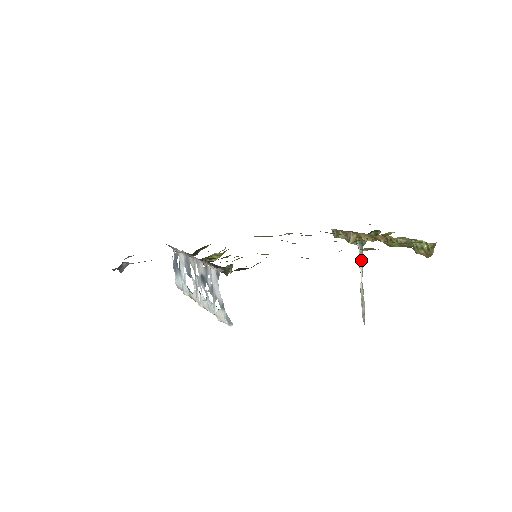
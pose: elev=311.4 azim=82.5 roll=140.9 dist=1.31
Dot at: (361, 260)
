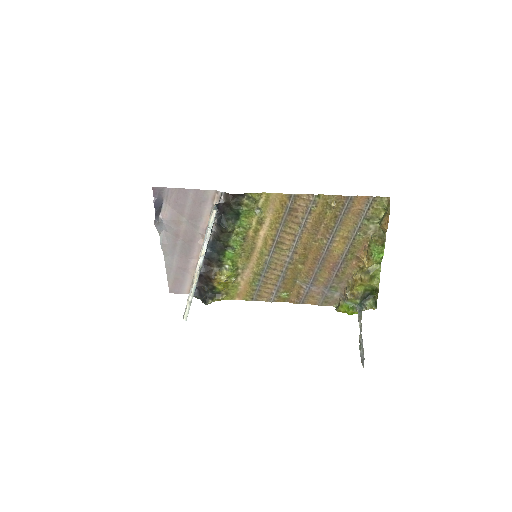
Dot at: (360, 317)
